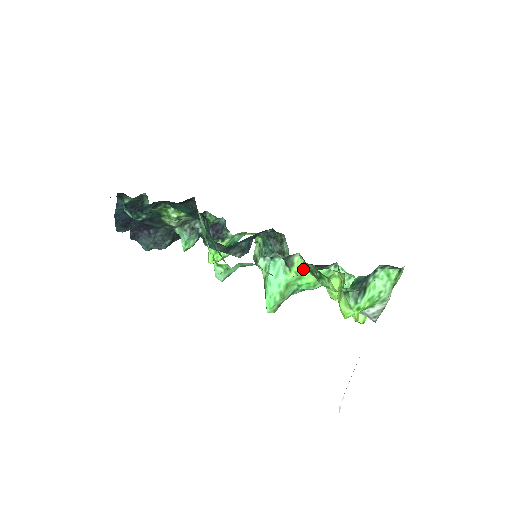
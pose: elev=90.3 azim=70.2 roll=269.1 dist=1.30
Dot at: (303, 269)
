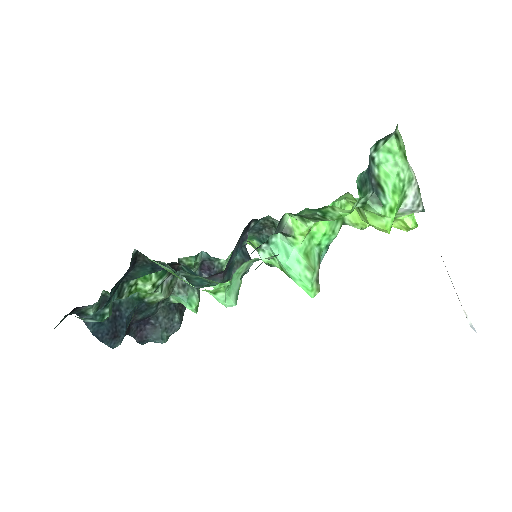
Dot at: (304, 224)
